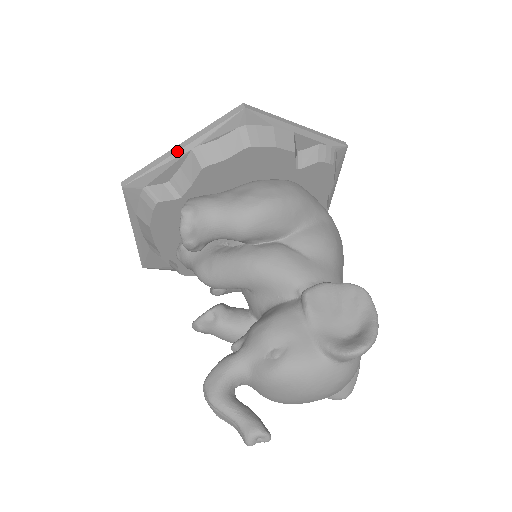
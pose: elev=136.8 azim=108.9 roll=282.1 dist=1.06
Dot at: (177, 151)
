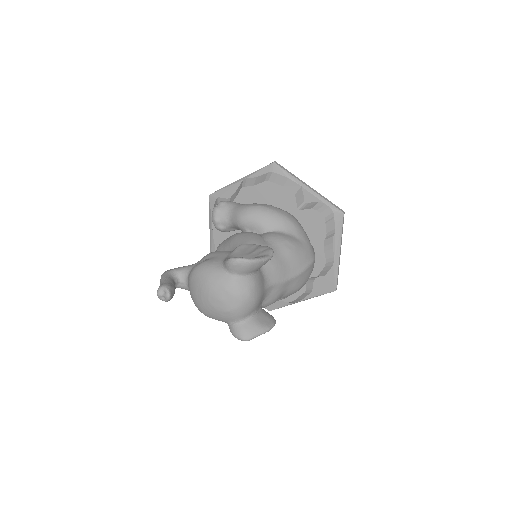
Dot at: (237, 180)
